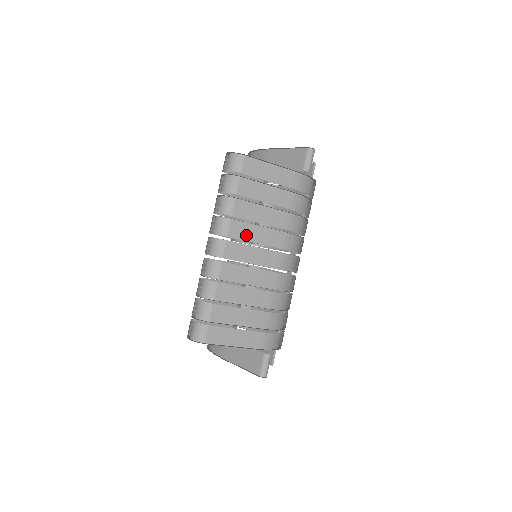
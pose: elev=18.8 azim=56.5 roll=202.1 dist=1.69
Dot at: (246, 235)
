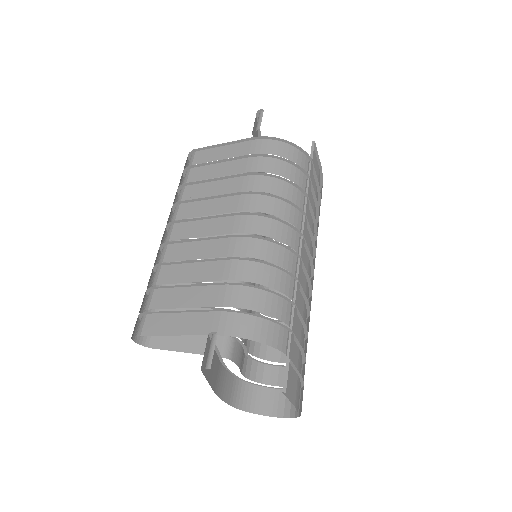
Dot at: (196, 212)
